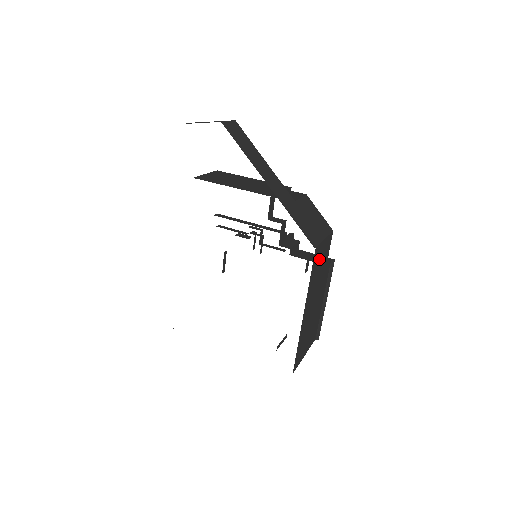
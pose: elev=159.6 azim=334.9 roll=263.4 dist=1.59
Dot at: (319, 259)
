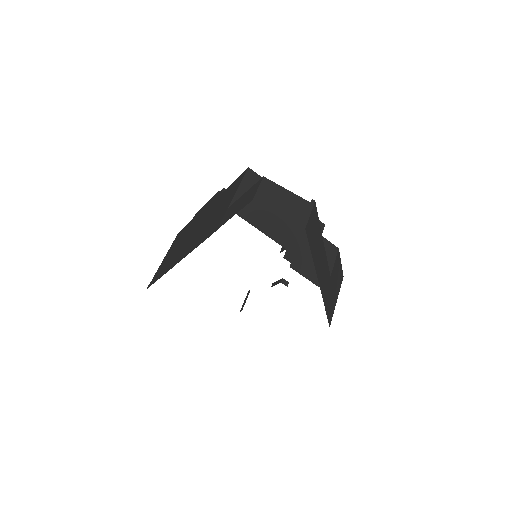
Dot at: occluded
